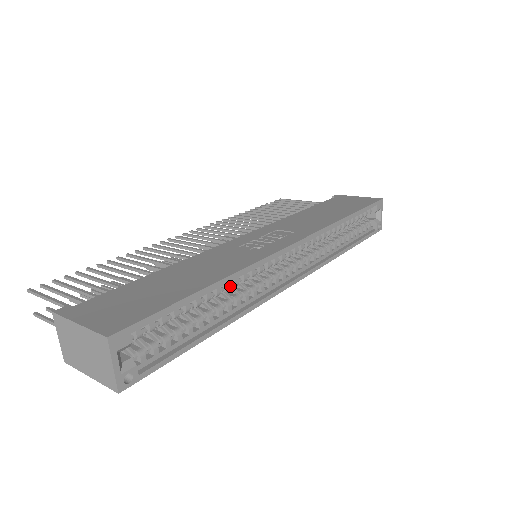
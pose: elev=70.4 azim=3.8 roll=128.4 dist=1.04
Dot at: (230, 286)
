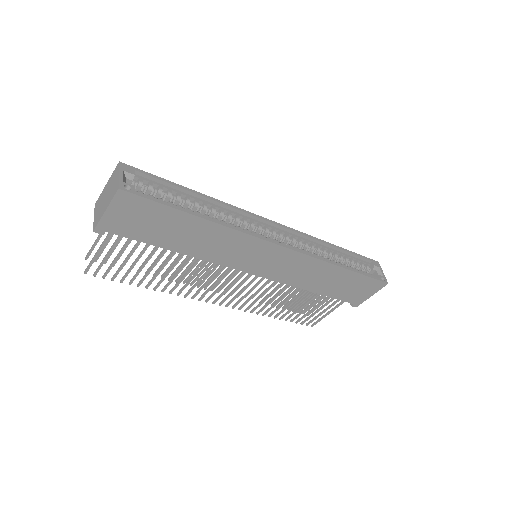
Dot at: (217, 213)
